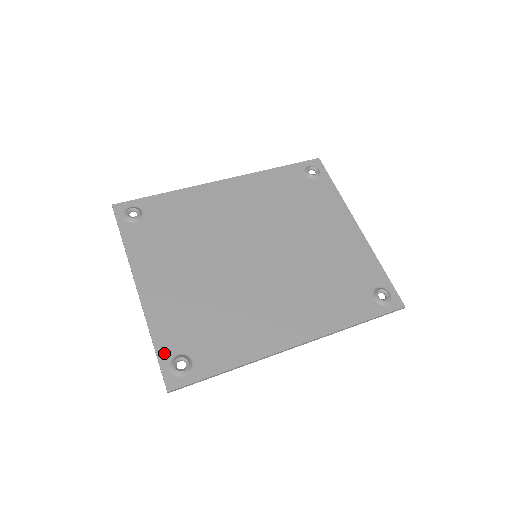
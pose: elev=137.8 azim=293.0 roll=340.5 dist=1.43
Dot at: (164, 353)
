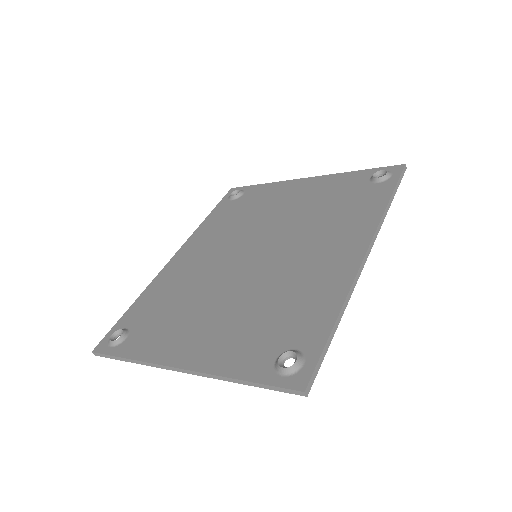
Dot at: (261, 374)
